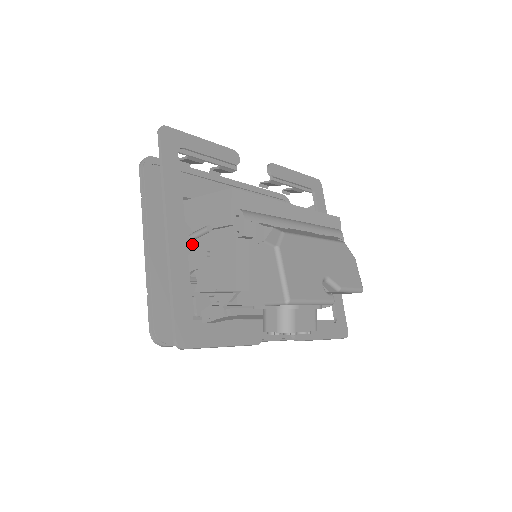
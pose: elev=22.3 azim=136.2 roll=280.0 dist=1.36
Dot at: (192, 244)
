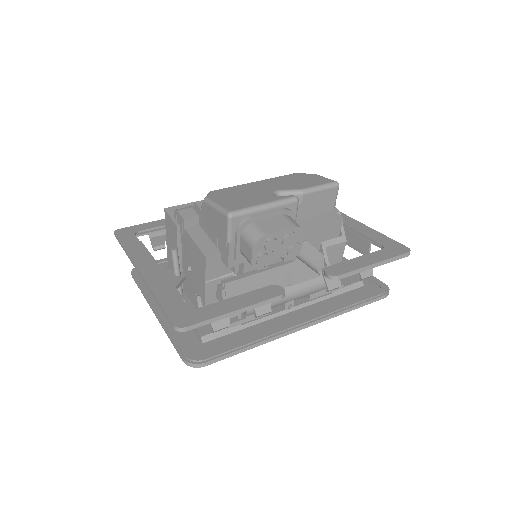
Dot at: (180, 277)
